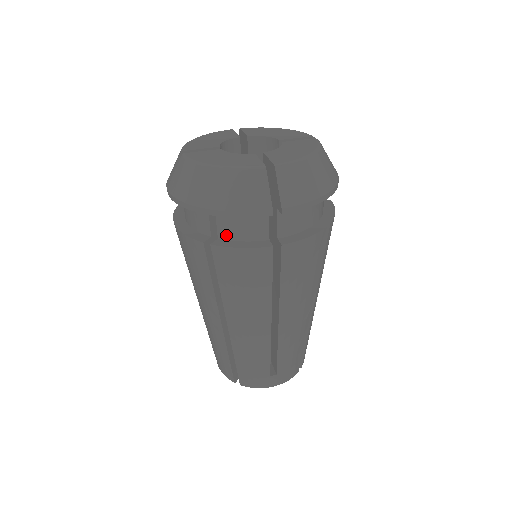
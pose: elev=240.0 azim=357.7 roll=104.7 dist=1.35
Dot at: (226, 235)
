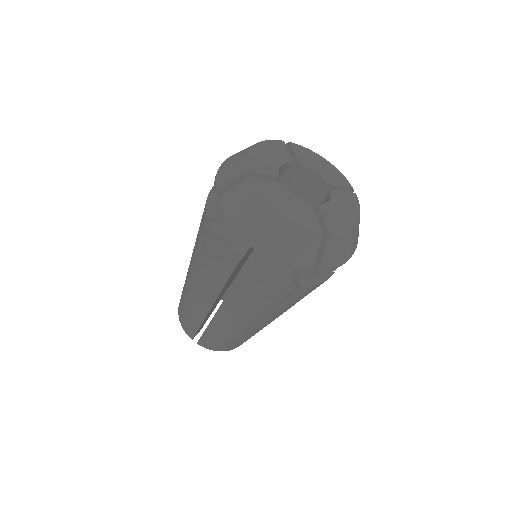
Dot at: (259, 263)
